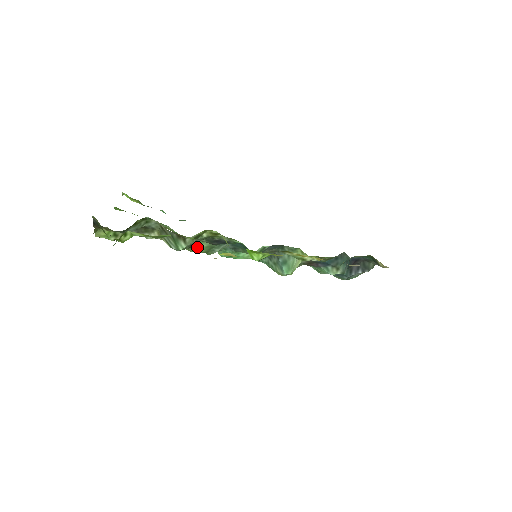
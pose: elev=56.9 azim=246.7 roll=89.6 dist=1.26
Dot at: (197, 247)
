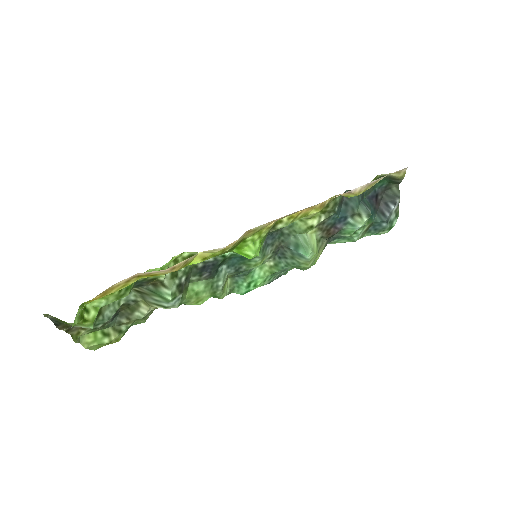
Dot at: (196, 292)
